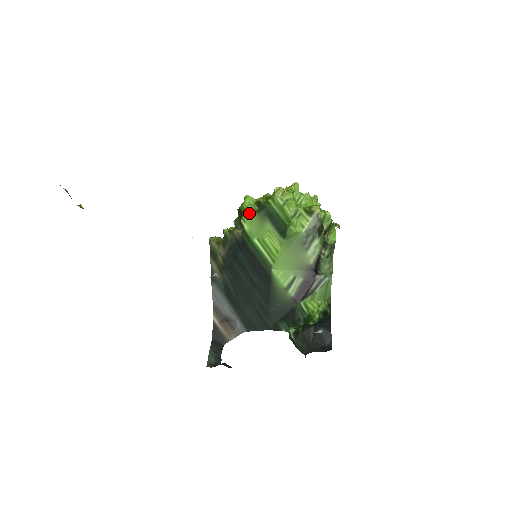
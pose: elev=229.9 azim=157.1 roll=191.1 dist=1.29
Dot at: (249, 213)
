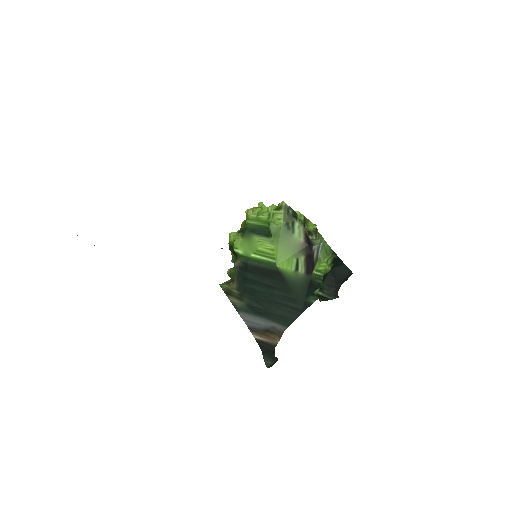
Dot at: (237, 240)
